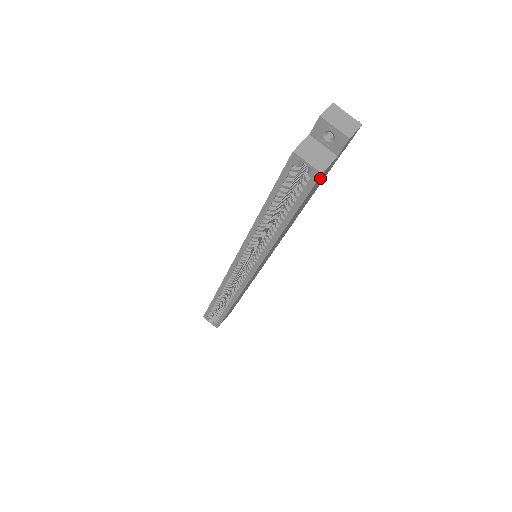
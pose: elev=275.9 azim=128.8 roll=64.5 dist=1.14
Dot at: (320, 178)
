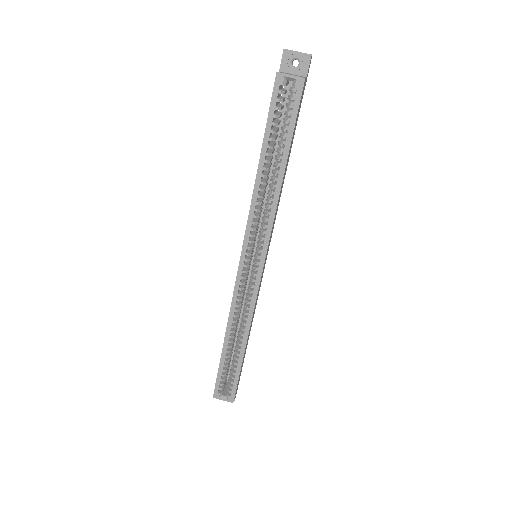
Dot at: (302, 94)
